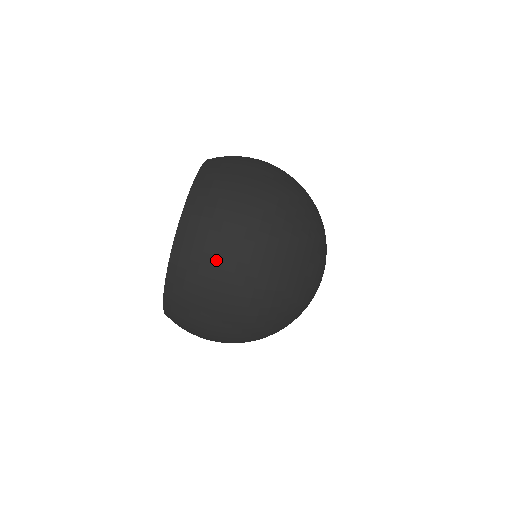
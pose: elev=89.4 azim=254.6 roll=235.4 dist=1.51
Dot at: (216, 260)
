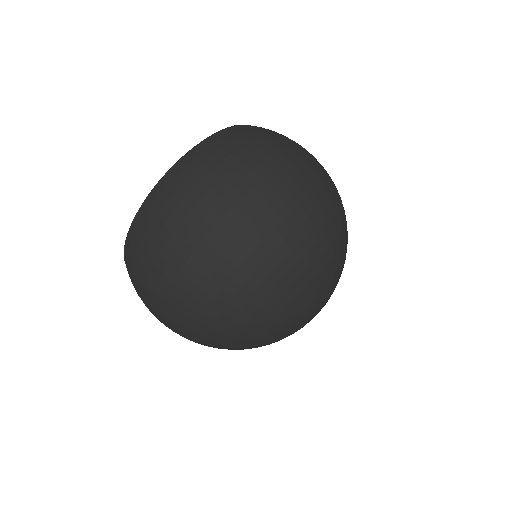
Dot at: (241, 166)
